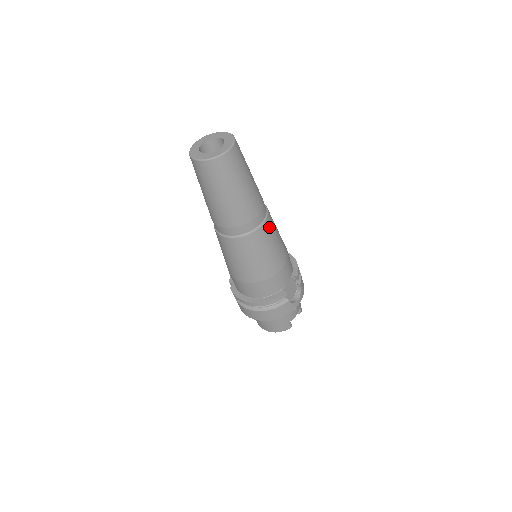
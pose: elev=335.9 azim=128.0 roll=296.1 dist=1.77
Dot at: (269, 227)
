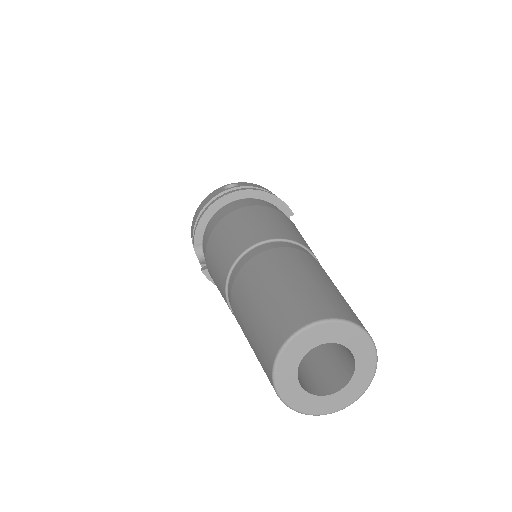
Dot at: occluded
